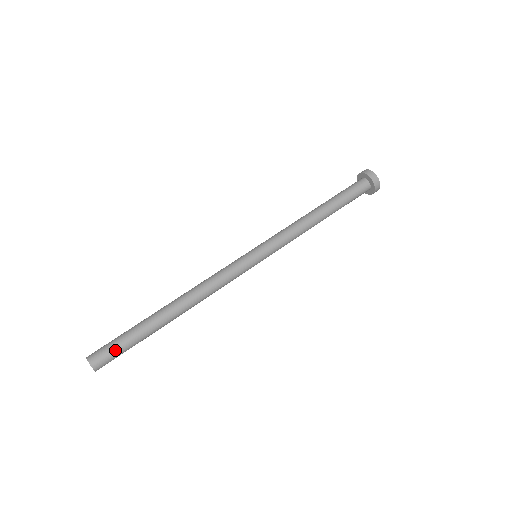
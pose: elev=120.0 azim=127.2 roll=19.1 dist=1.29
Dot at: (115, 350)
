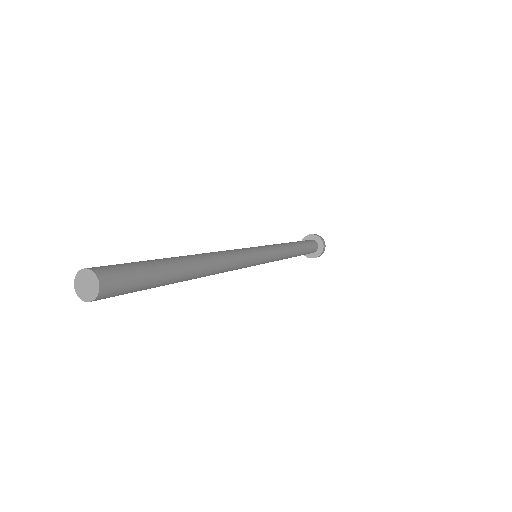
Dot at: (134, 275)
